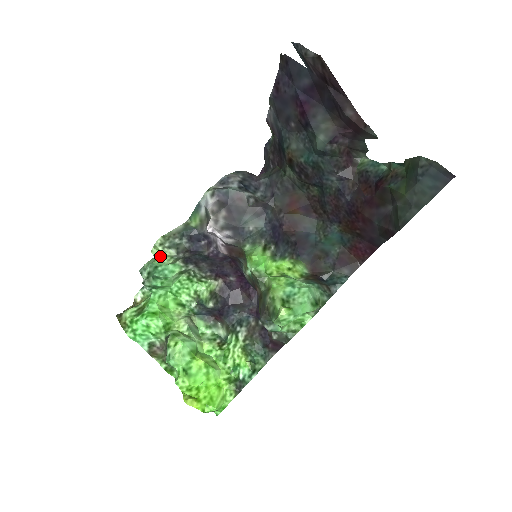
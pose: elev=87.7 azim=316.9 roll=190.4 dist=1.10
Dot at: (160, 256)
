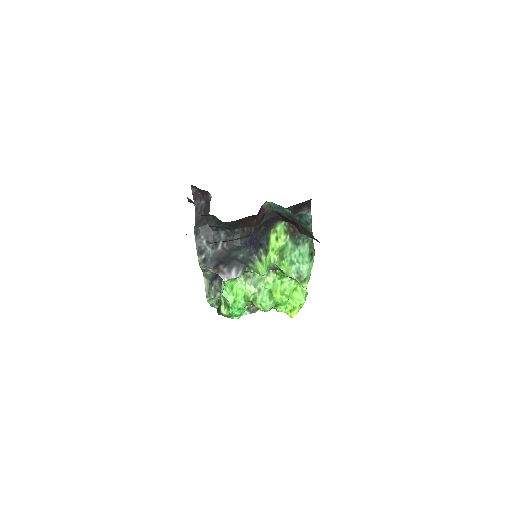
Dot at: occluded
